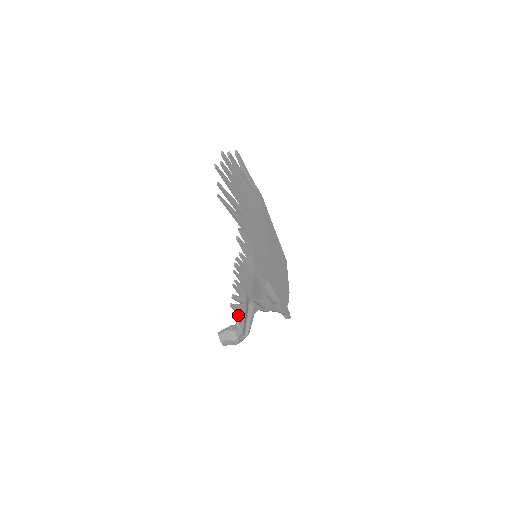
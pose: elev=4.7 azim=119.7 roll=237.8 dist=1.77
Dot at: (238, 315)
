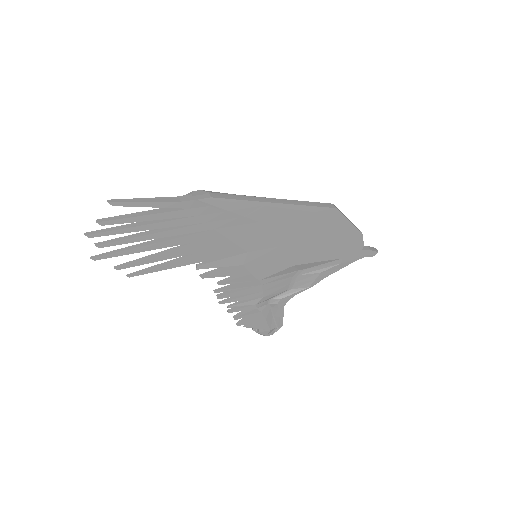
Dot at: (254, 324)
